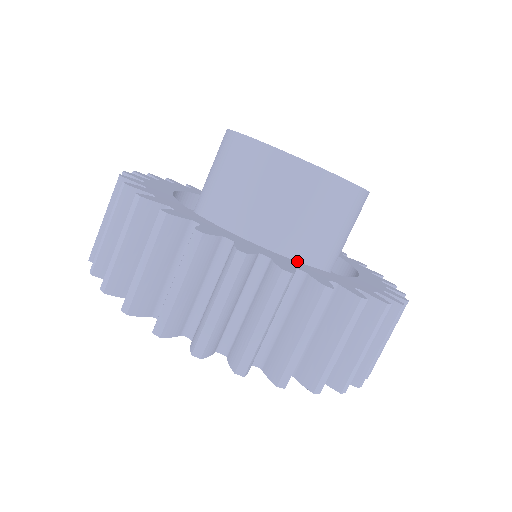
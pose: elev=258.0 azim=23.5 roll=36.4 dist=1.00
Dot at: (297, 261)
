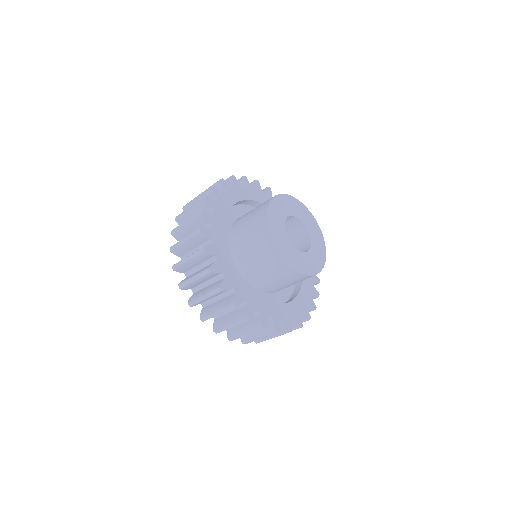
Dot at: occluded
